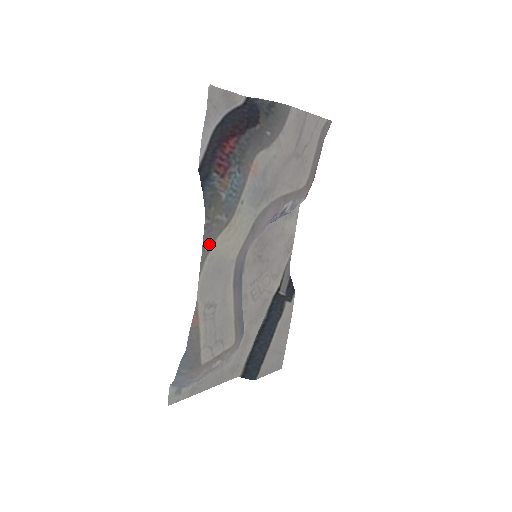
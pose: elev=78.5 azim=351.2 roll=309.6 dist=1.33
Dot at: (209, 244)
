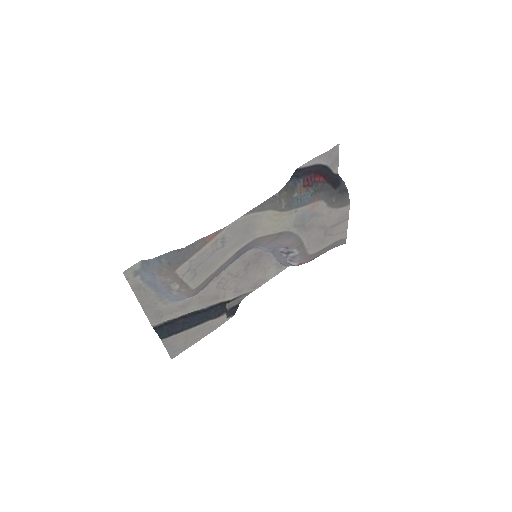
Dot at: (265, 207)
